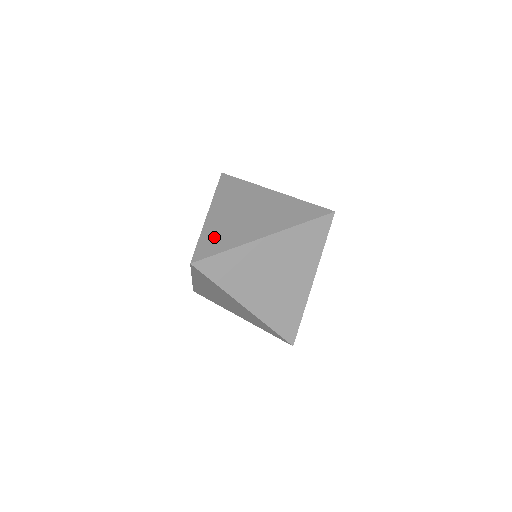
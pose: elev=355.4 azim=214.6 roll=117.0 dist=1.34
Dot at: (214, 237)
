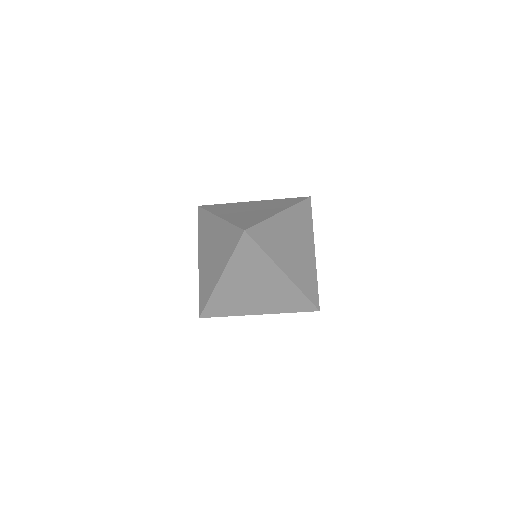
Dot at: (243, 220)
